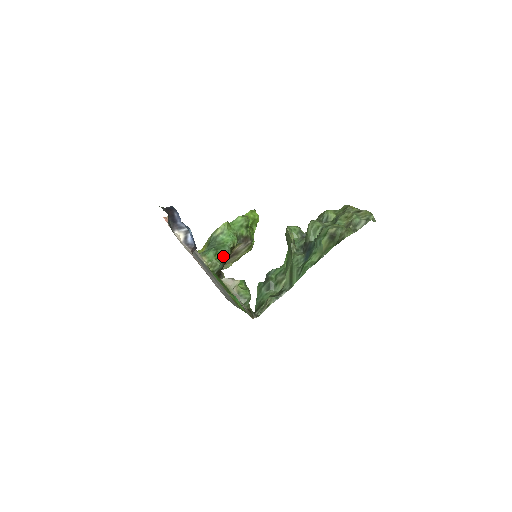
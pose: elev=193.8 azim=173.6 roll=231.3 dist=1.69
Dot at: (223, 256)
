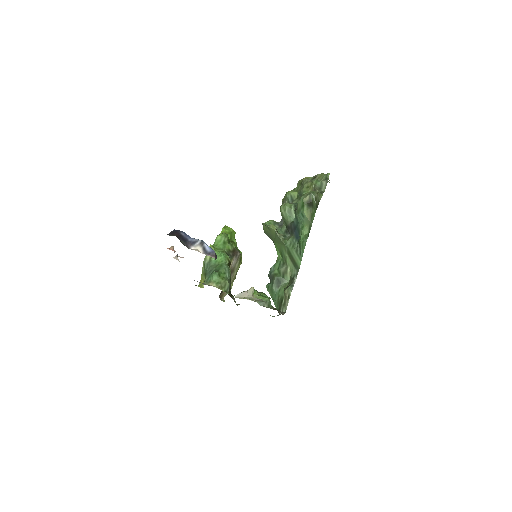
Dot at: (226, 274)
